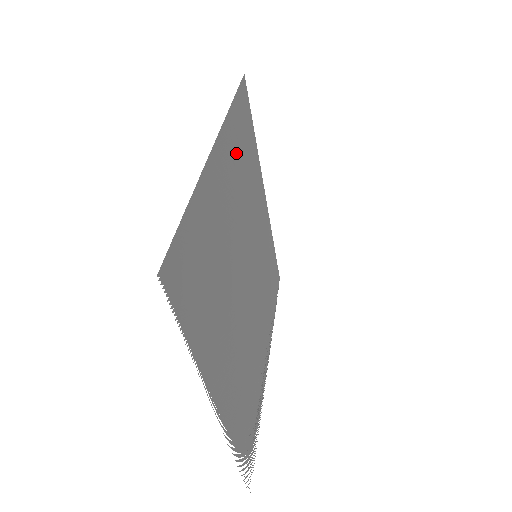
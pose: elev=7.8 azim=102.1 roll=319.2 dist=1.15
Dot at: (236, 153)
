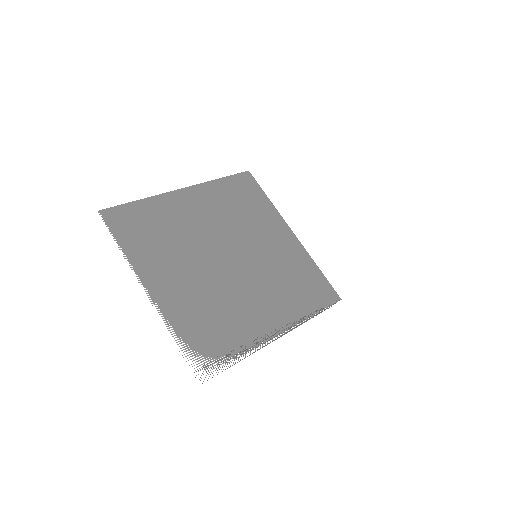
Dot at: (220, 198)
